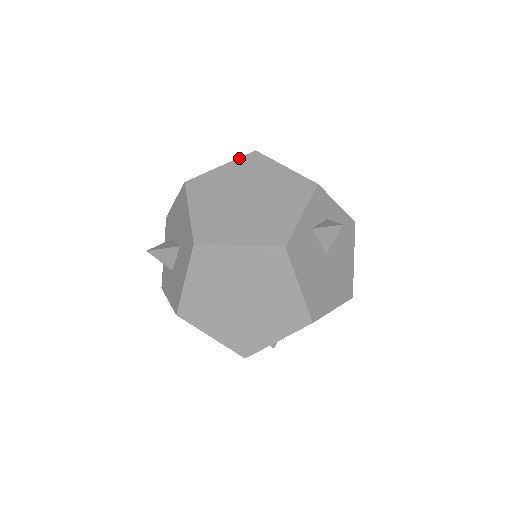
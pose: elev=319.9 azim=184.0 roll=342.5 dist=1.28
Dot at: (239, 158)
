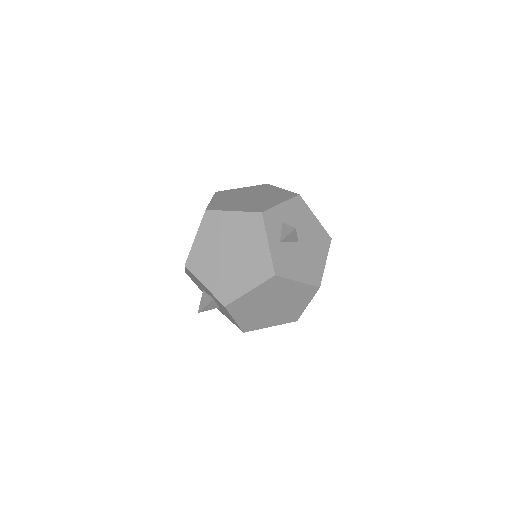
Dot at: (201, 224)
